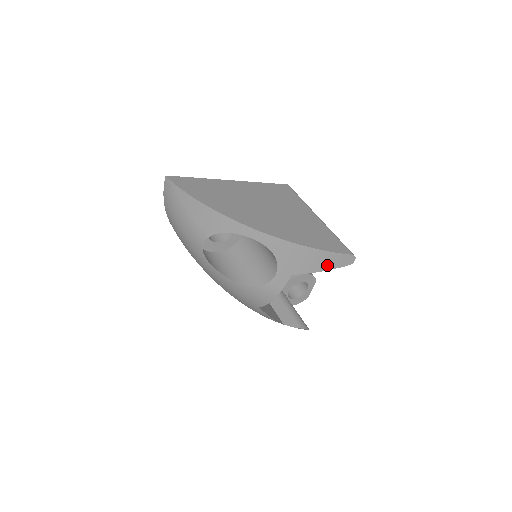
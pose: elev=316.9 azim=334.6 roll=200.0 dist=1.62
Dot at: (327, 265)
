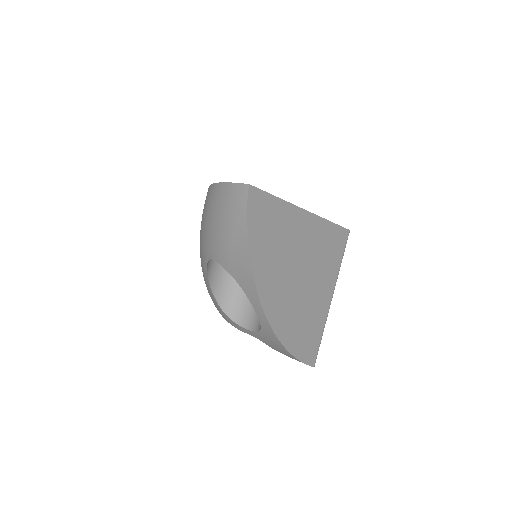
Dot at: occluded
